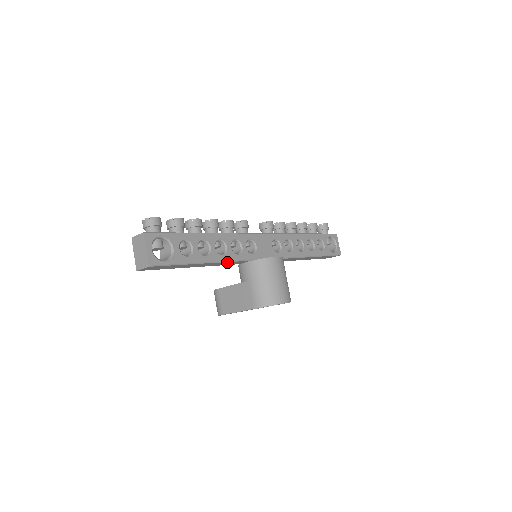
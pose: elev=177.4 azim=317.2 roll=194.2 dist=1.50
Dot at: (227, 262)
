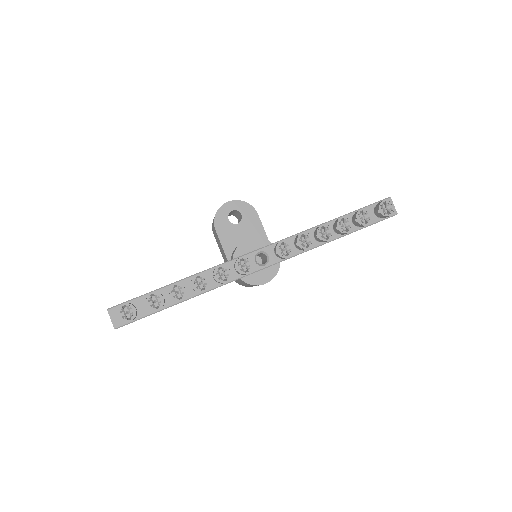
Dot at: occluded
